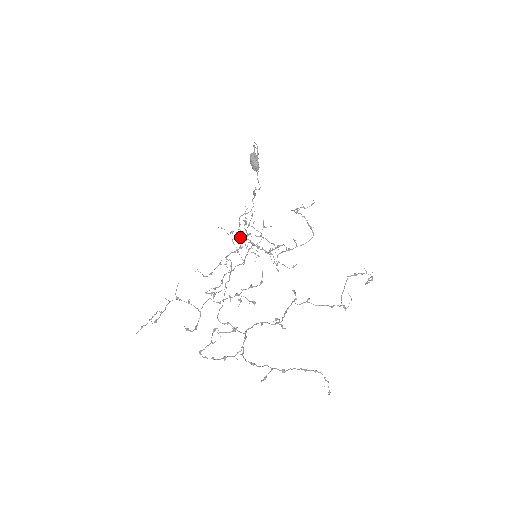
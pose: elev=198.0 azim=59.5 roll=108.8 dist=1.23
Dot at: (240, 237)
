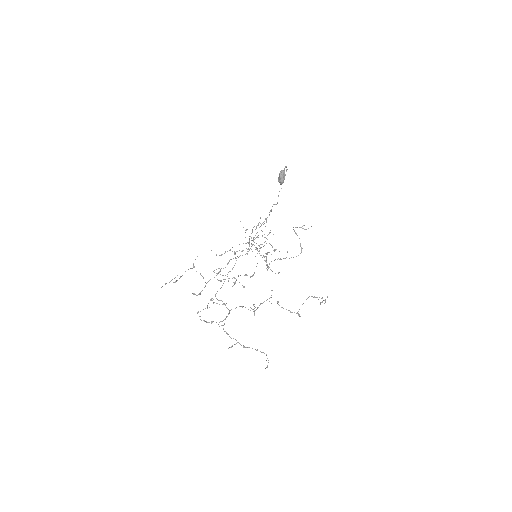
Dot at: (249, 242)
